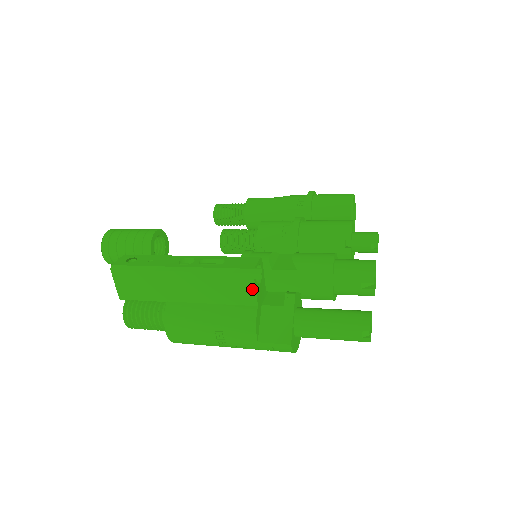
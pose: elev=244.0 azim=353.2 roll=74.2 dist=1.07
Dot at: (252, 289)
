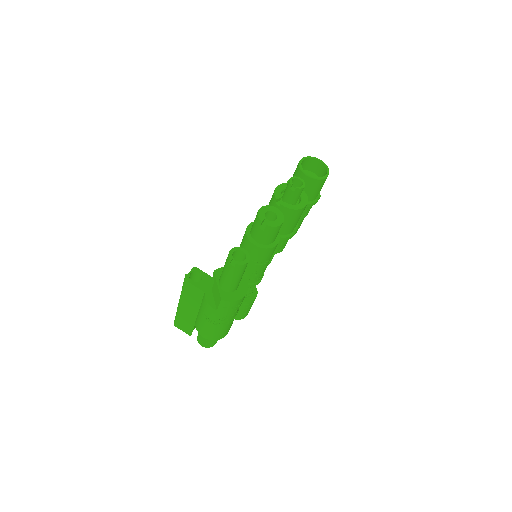
Dot at: (194, 287)
